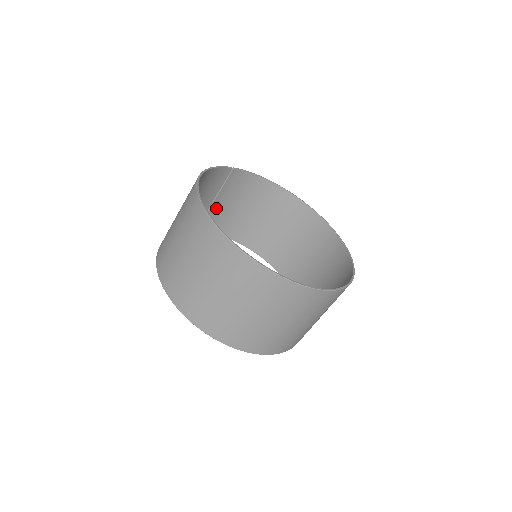
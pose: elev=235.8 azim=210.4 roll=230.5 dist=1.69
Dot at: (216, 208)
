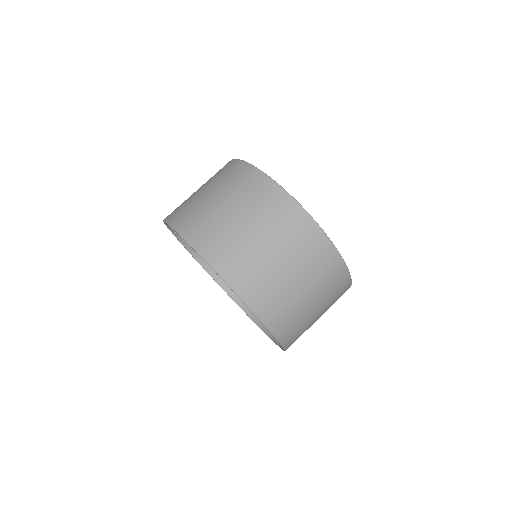
Dot at: occluded
